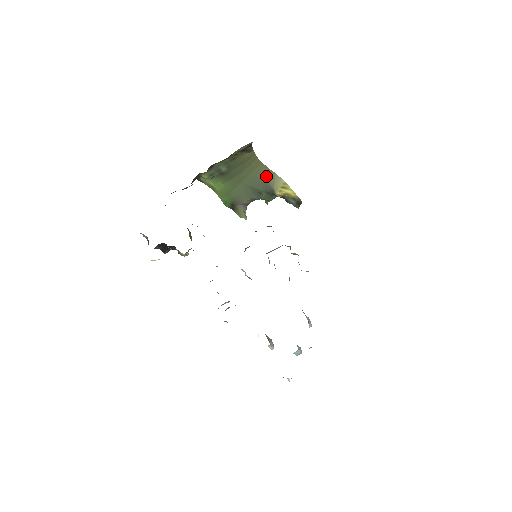
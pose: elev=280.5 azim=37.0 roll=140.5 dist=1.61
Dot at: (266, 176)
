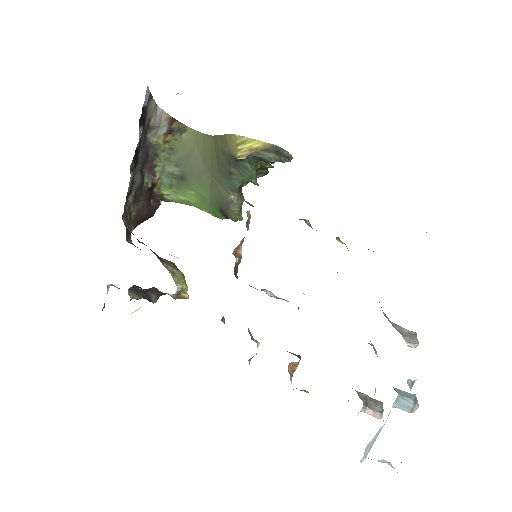
Dot at: (221, 147)
